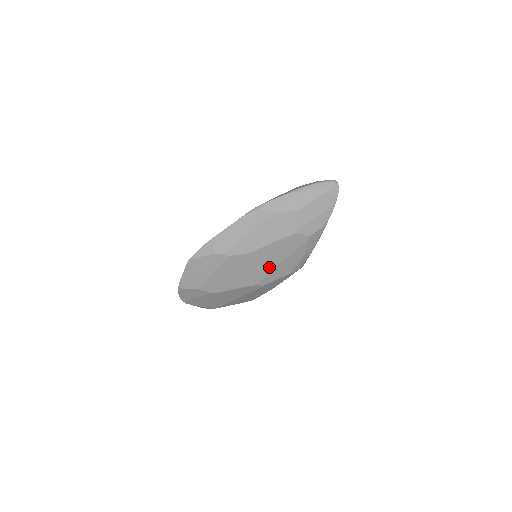
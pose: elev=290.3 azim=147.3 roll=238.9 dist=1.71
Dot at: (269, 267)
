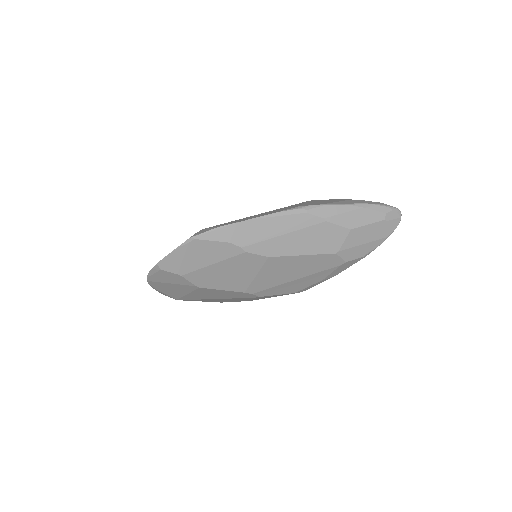
Dot at: (280, 280)
